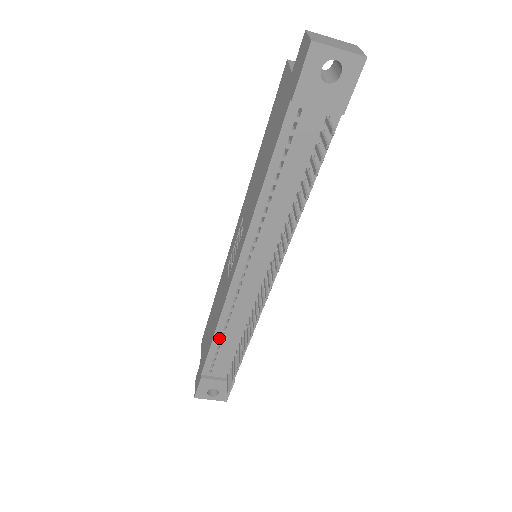
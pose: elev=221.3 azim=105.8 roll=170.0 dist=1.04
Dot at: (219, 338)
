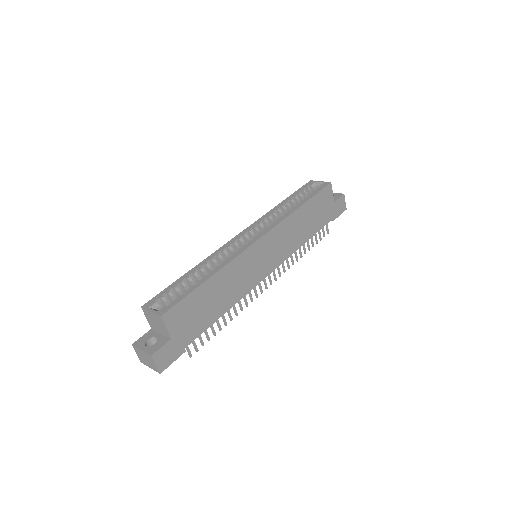
Dot at: occluded
